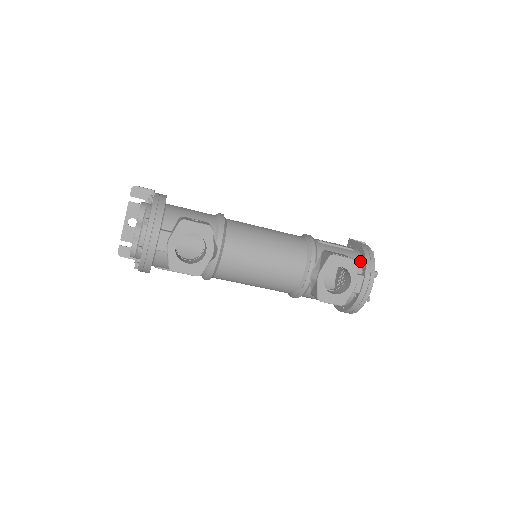
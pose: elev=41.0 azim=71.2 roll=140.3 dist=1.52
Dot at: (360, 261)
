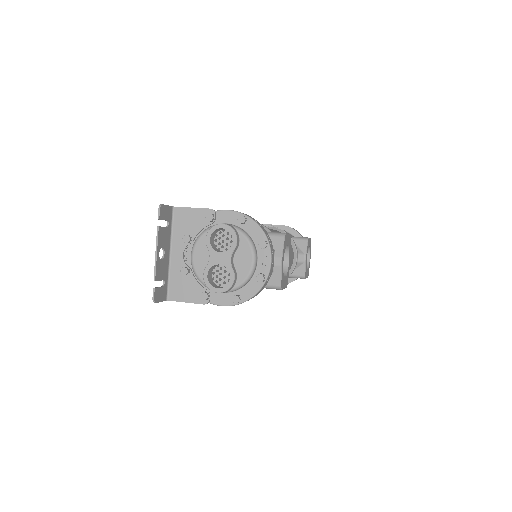
Dot at: occluded
